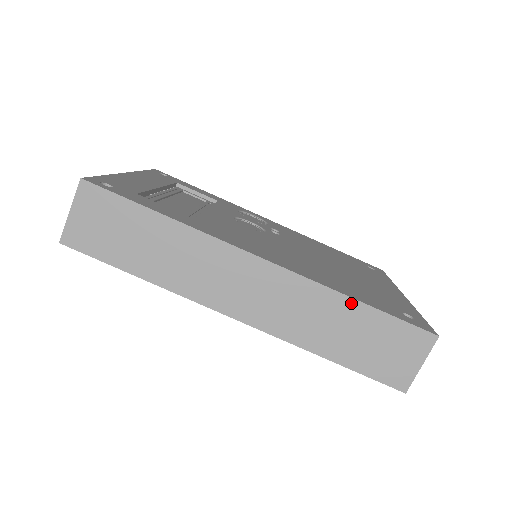
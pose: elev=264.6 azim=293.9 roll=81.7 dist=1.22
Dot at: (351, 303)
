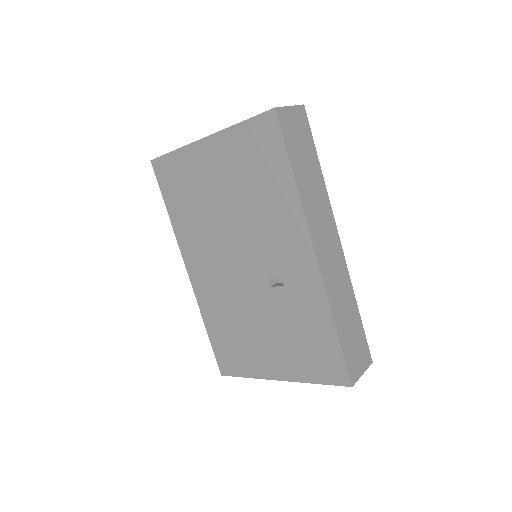
Dot at: (355, 305)
